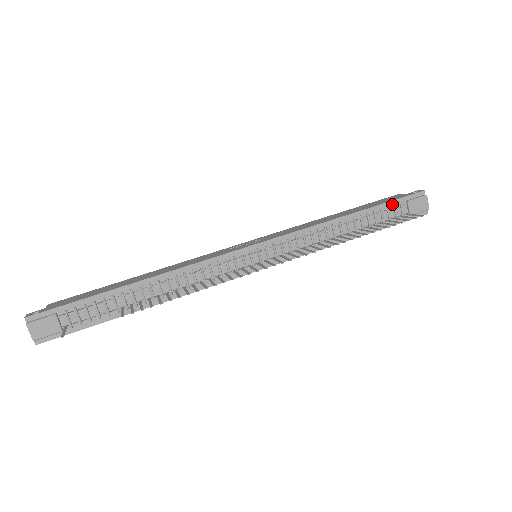
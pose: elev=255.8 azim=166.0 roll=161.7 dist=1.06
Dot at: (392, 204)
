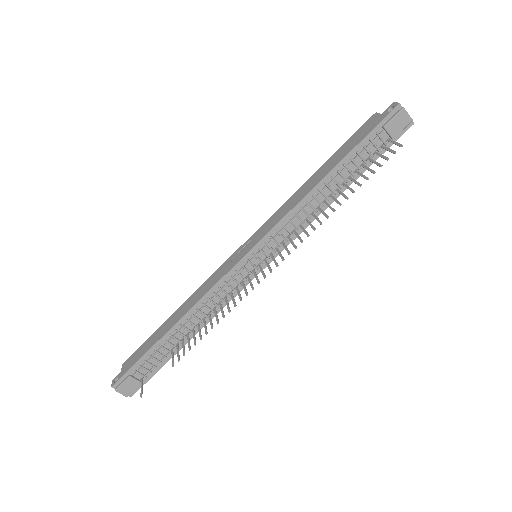
Dot at: (367, 139)
